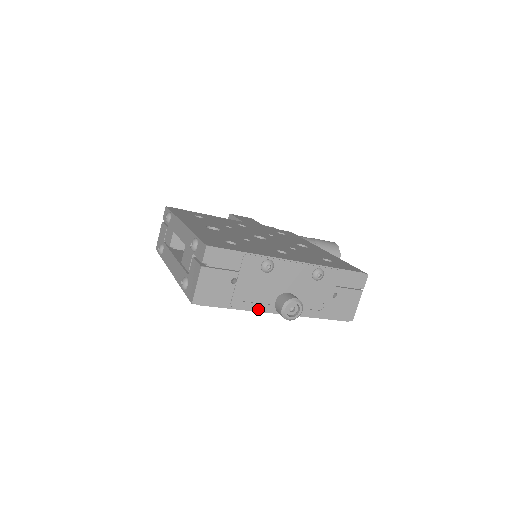
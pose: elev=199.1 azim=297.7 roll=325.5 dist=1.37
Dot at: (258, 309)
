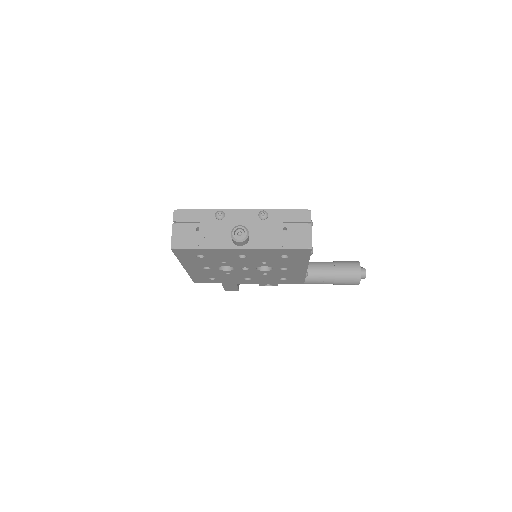
Dot at: (221, 246)
